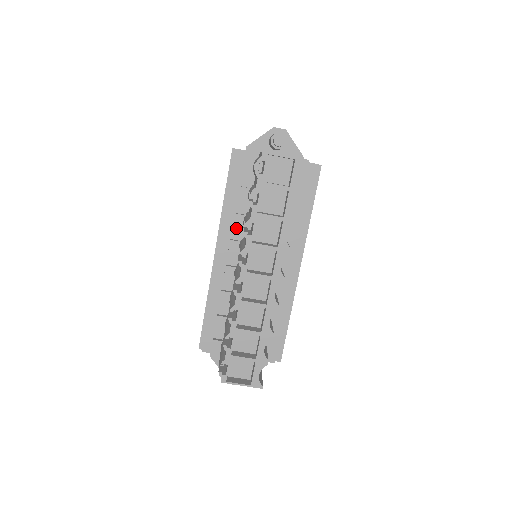
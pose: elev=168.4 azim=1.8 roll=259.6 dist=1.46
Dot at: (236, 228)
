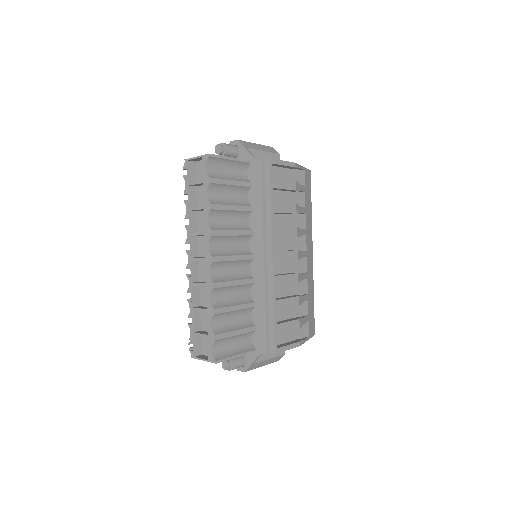
Dot at: occluded
